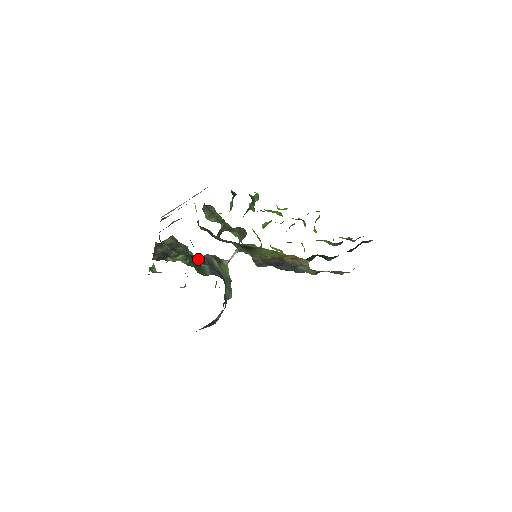
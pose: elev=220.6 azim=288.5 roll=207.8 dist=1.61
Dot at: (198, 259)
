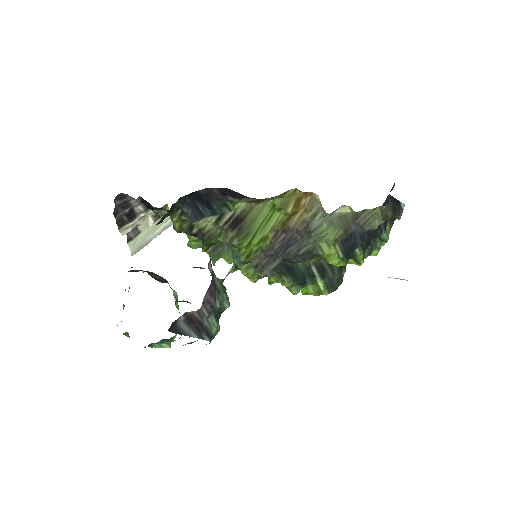
Dot at: occluded
